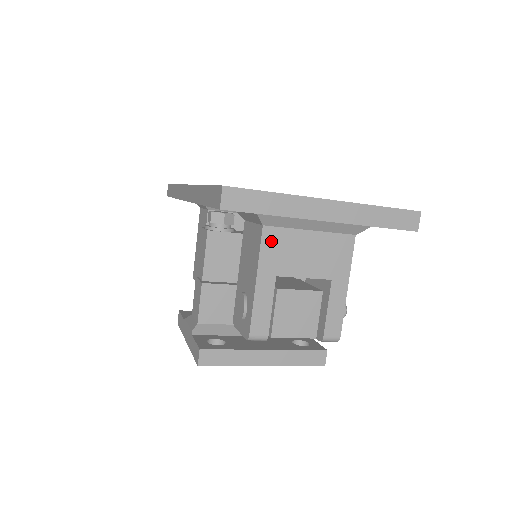
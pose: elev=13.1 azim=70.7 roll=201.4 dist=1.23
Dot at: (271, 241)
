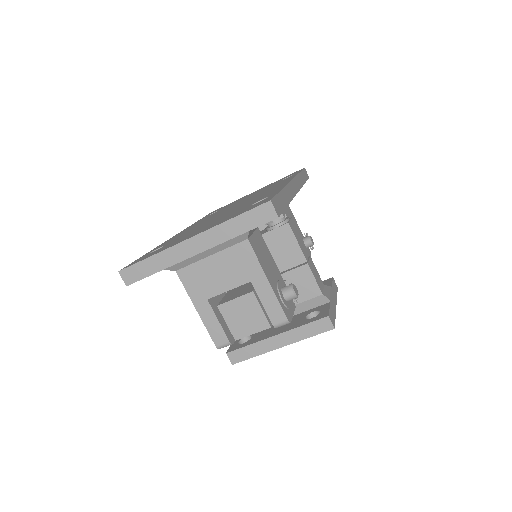
Dot at: (188, 278)
